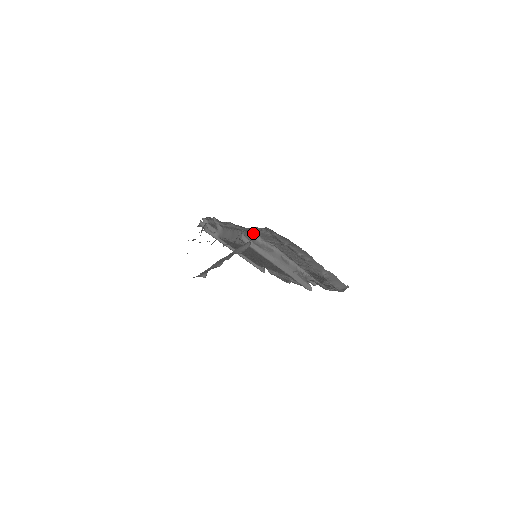
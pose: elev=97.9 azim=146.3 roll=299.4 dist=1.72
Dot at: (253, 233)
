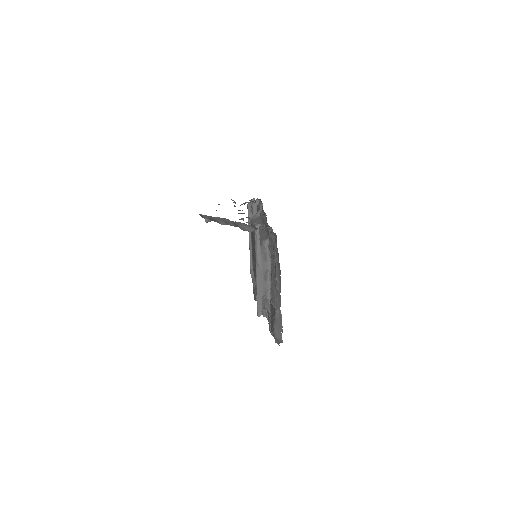
Dot at: (268, 234)
